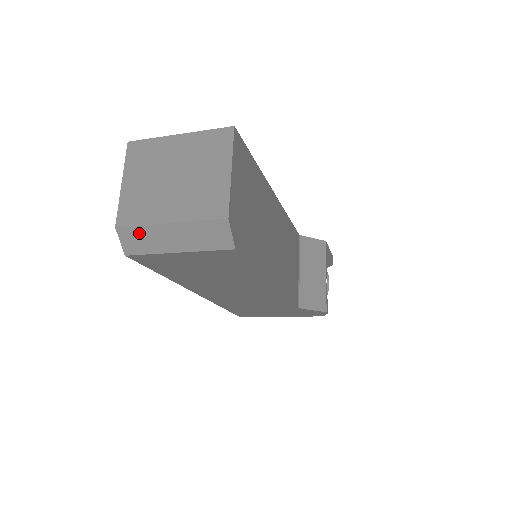
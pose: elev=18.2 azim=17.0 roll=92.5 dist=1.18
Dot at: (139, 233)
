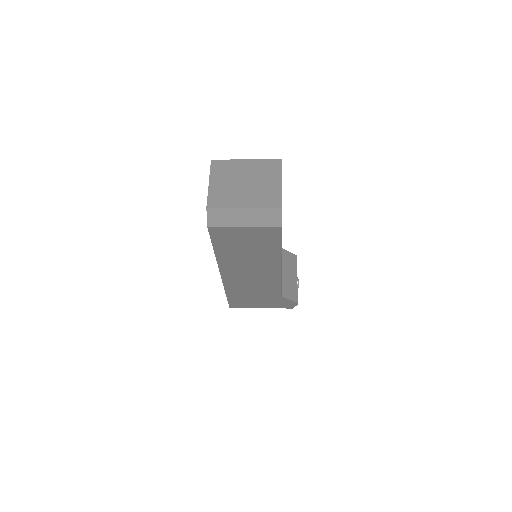
Dot at: (222, 213)
